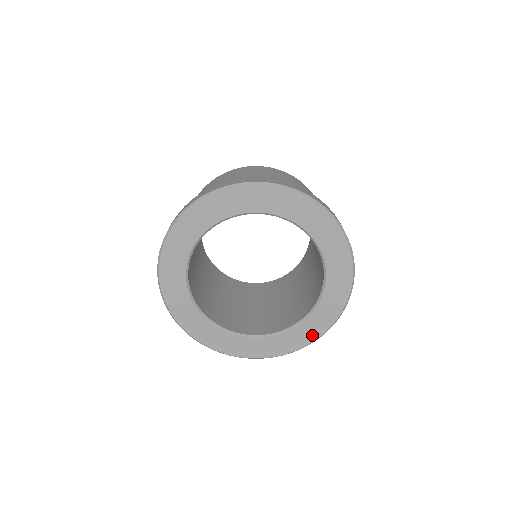
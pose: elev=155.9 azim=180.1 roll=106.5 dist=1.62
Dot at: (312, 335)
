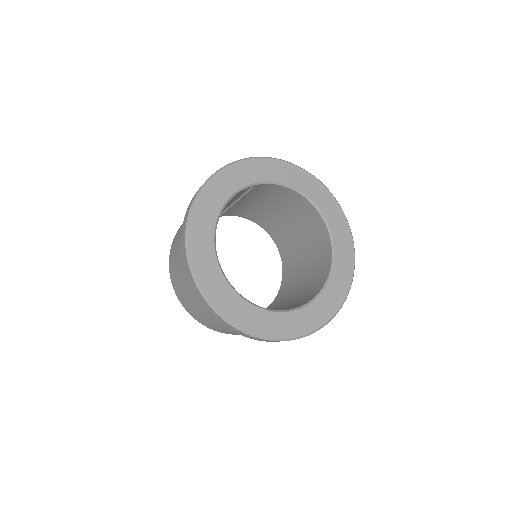
Dot at: (349, 265)
